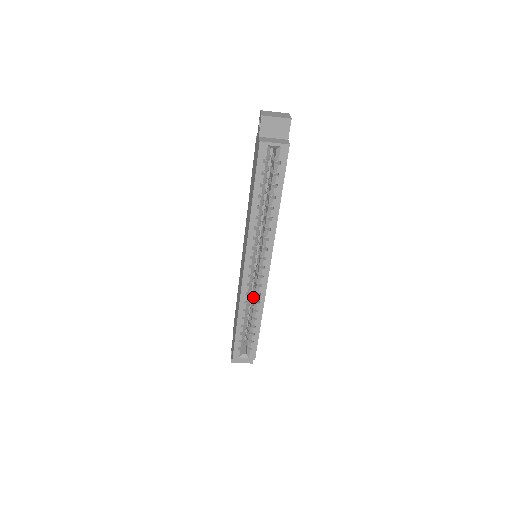
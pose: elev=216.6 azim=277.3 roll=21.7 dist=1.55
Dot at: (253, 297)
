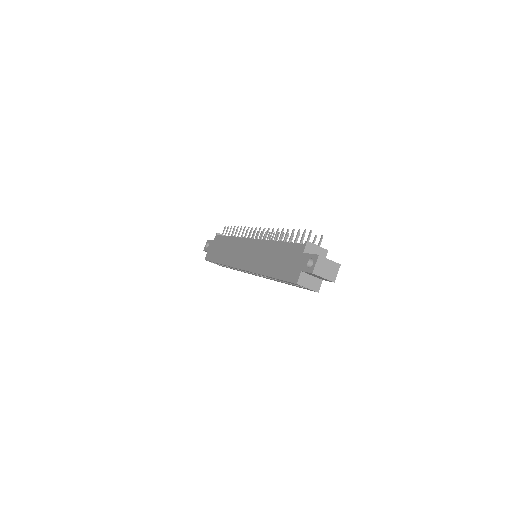
Dot at: occluded
